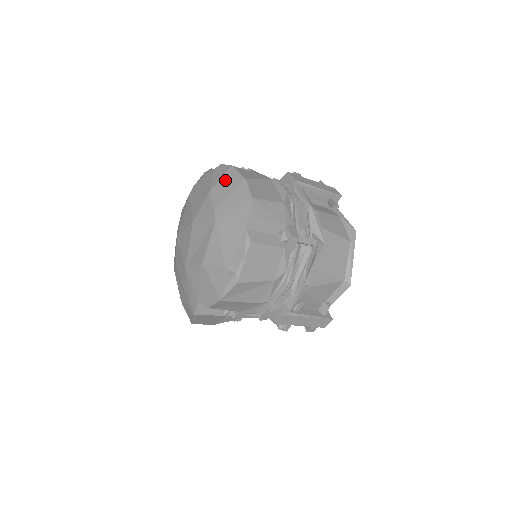
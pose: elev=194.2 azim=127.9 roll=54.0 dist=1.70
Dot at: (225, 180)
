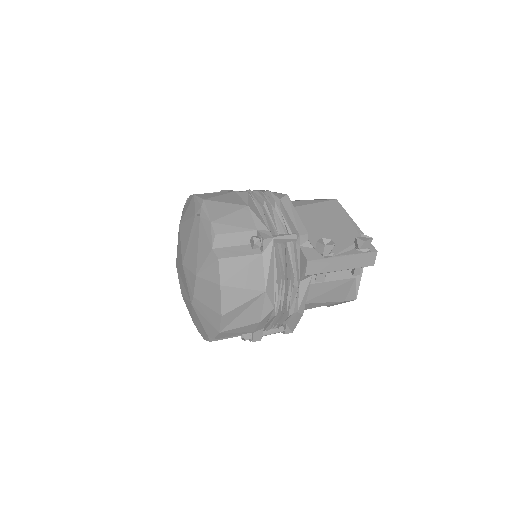
Dot at: (210, 289)
